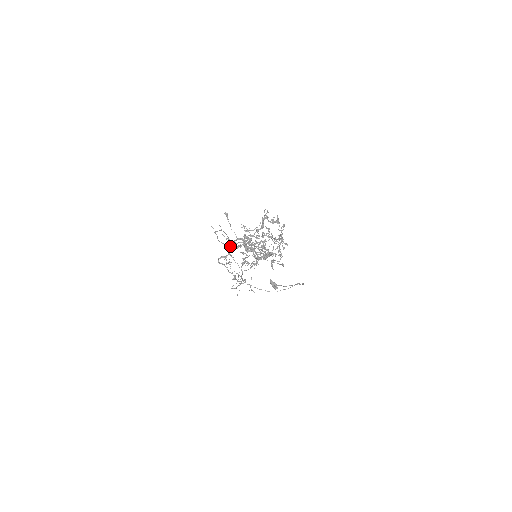
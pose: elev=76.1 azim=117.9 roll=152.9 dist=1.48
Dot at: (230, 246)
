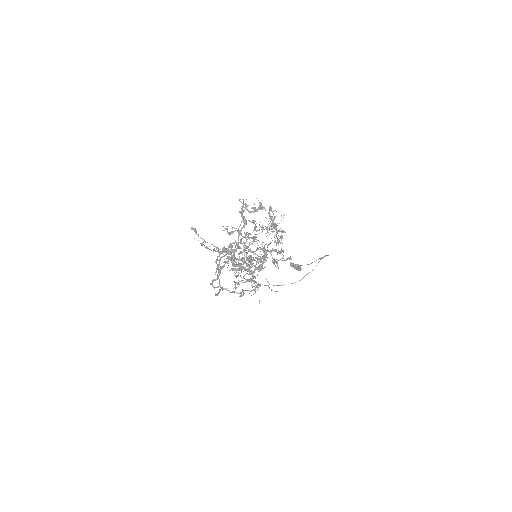
Dot at: occluded
